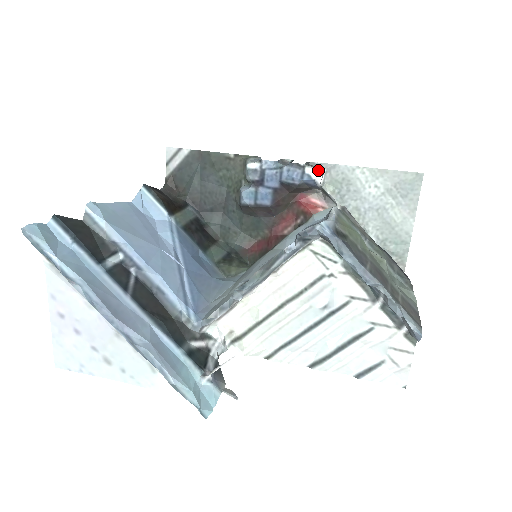
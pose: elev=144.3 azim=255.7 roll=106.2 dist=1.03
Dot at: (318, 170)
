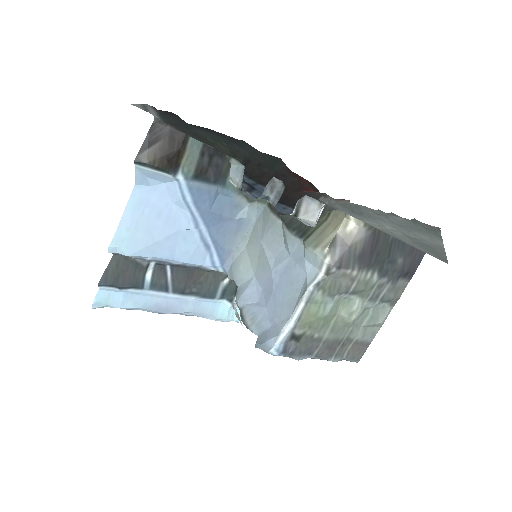
Dot at: (308, 224)
